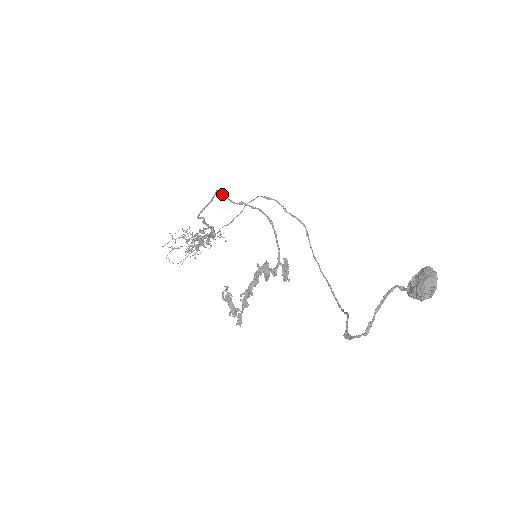
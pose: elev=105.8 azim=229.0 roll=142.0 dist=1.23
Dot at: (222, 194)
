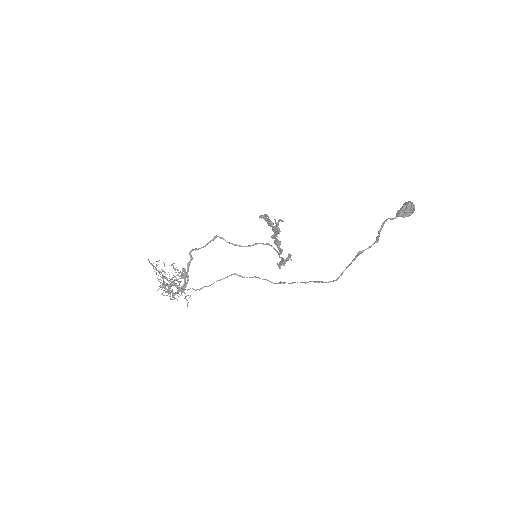
Dot at: occluded
